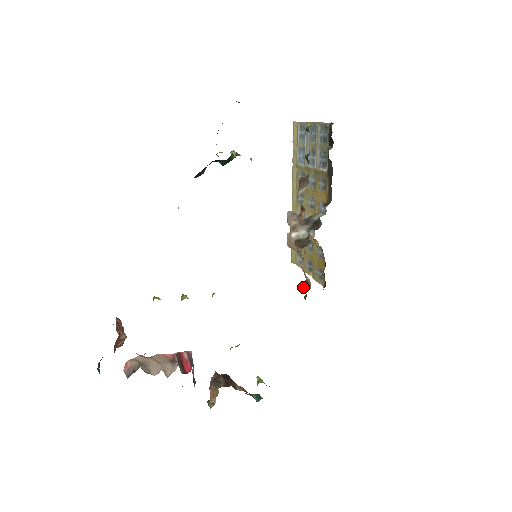
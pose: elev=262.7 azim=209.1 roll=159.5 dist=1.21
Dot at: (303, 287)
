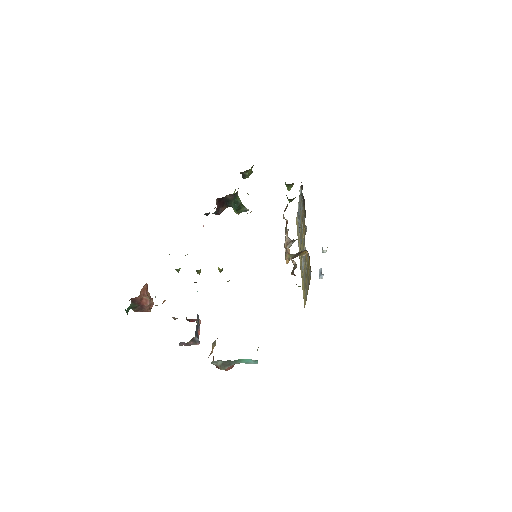
Dot at: (292, 271)
